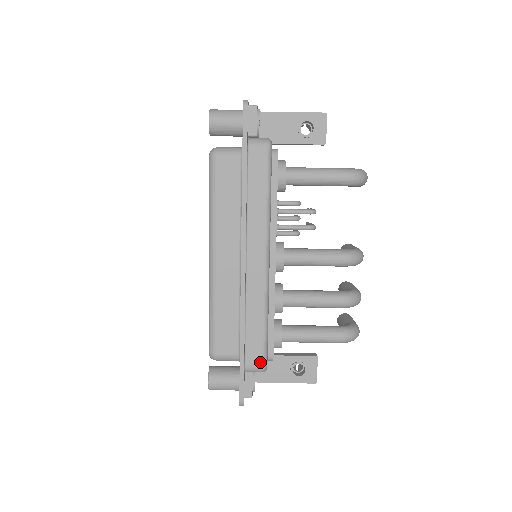
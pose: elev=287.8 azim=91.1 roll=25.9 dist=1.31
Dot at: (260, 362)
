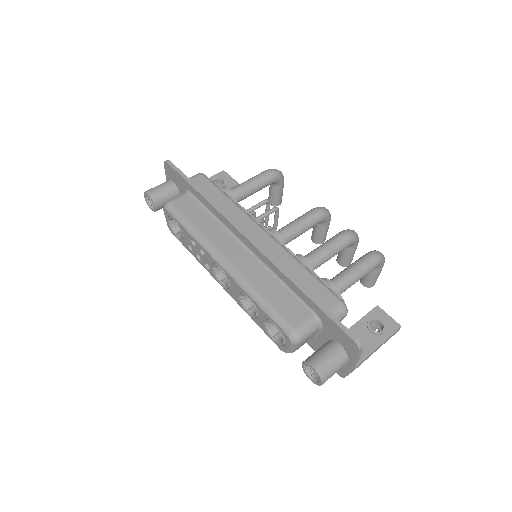
Dot at: (335, 300)
